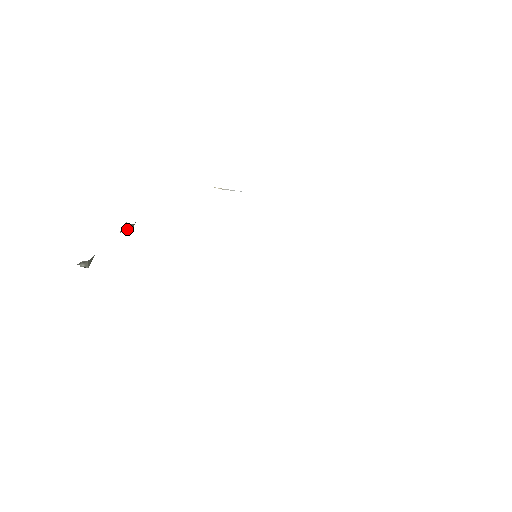
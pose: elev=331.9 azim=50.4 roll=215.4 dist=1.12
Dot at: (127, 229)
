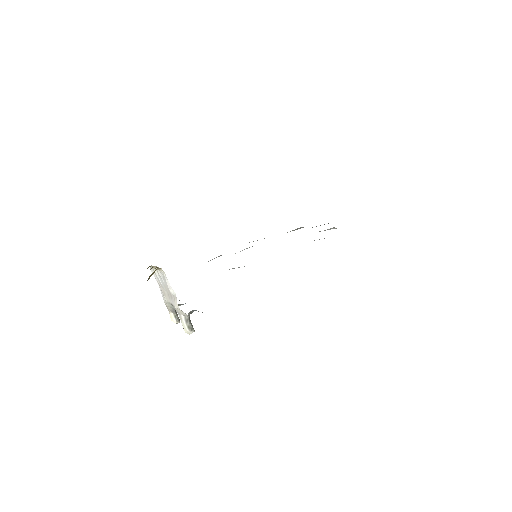
Dot at: (177, 317)
